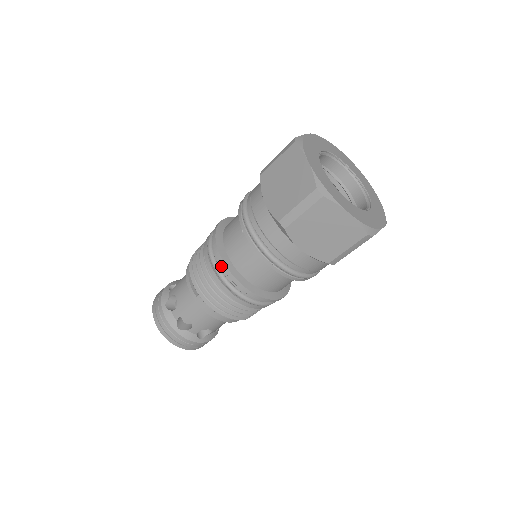
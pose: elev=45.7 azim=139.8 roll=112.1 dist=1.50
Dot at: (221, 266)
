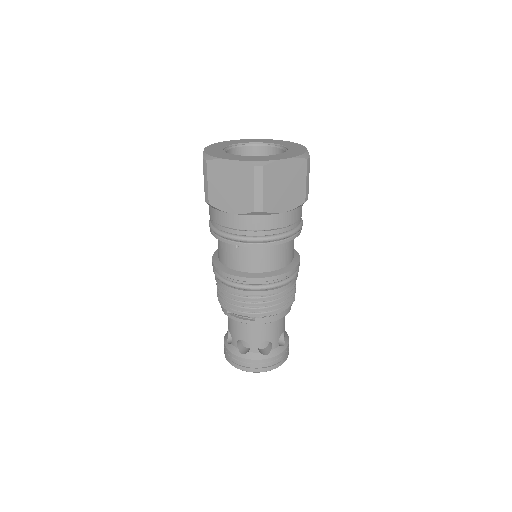
Dot at: (250, 282)
